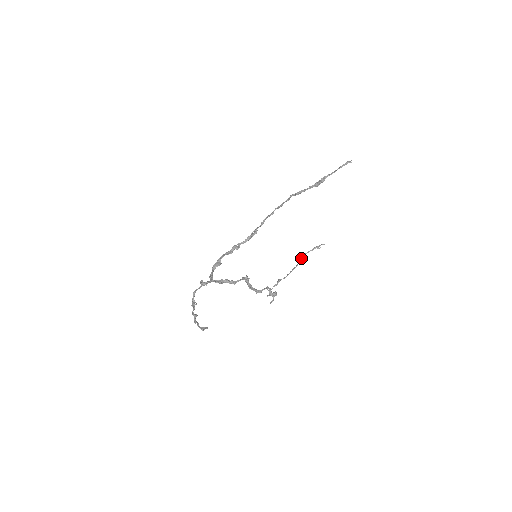
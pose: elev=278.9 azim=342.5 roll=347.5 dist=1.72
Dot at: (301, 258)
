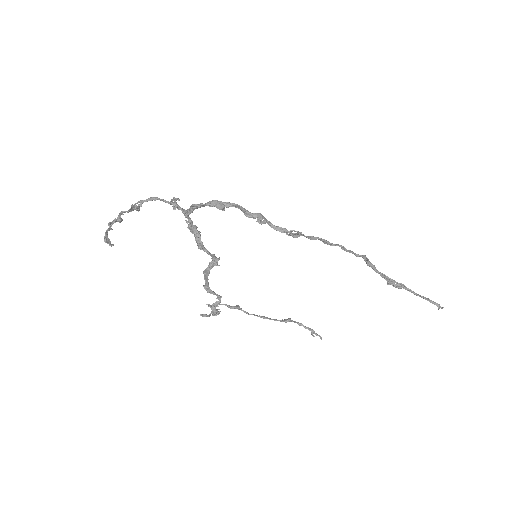
Dot at: (287, 319)
